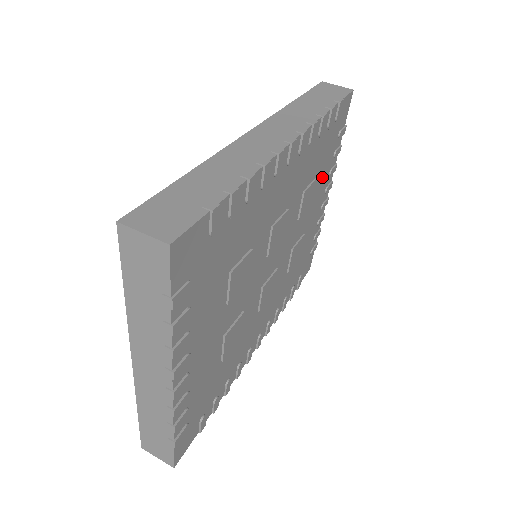
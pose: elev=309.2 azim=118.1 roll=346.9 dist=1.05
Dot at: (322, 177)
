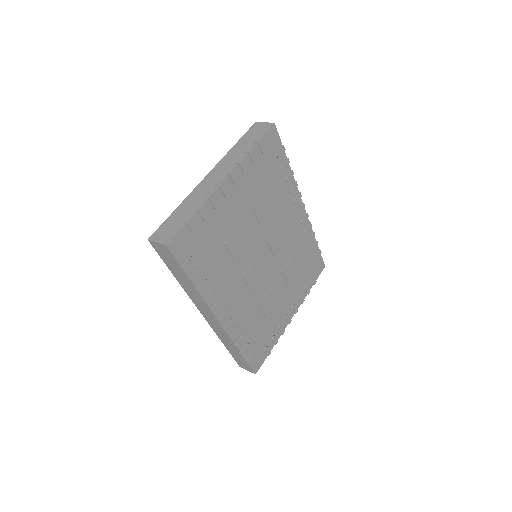
Dot at: (297, 284)
